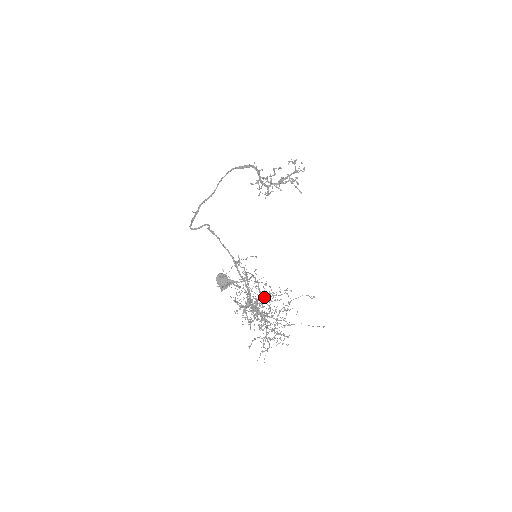
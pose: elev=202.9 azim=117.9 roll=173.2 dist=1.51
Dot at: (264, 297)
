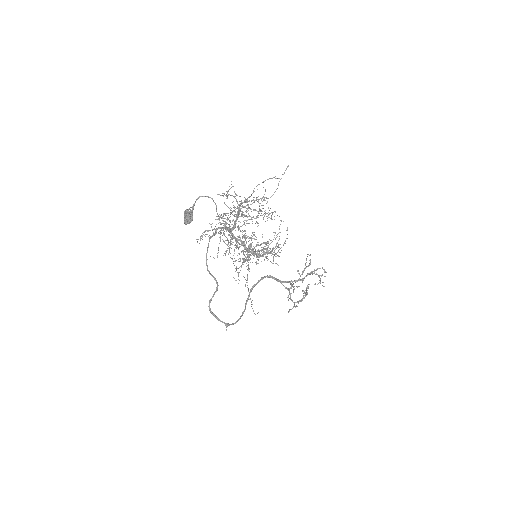
Dot at: occluded
